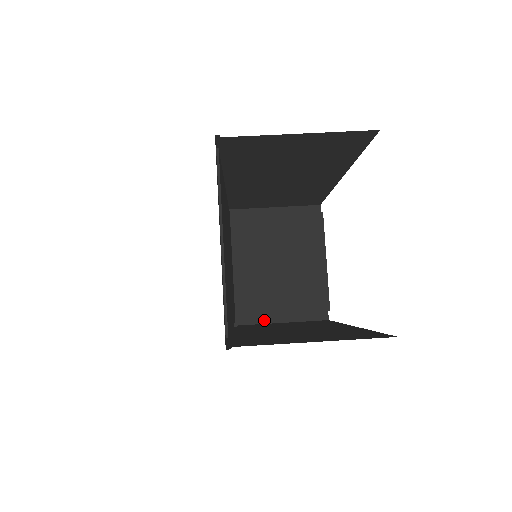
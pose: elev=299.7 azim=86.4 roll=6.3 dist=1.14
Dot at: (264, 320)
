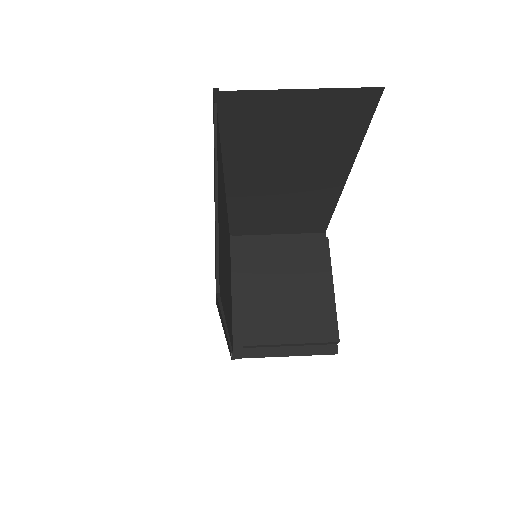
Dot at: (265, 353)
